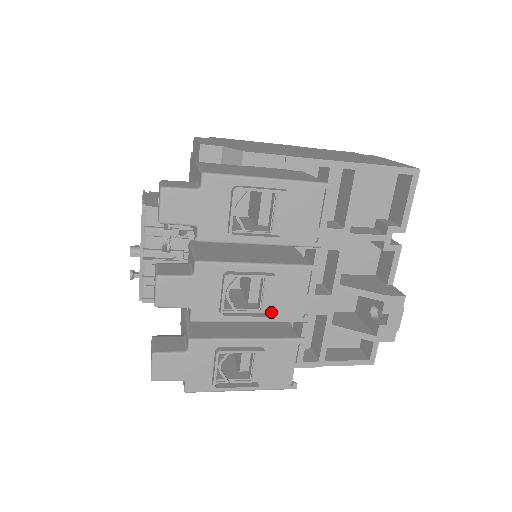
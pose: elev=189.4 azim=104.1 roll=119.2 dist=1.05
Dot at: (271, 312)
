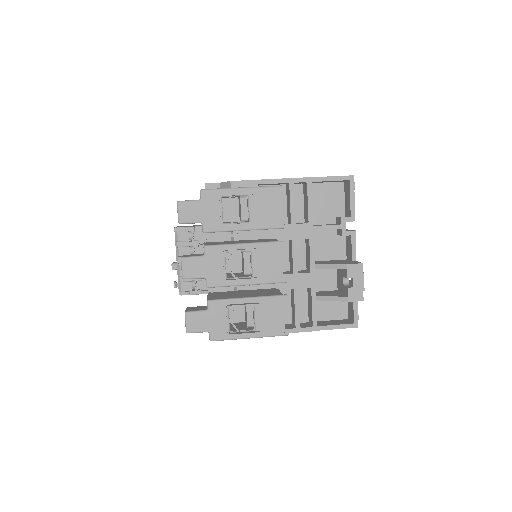
Dot at: (259, 276)
